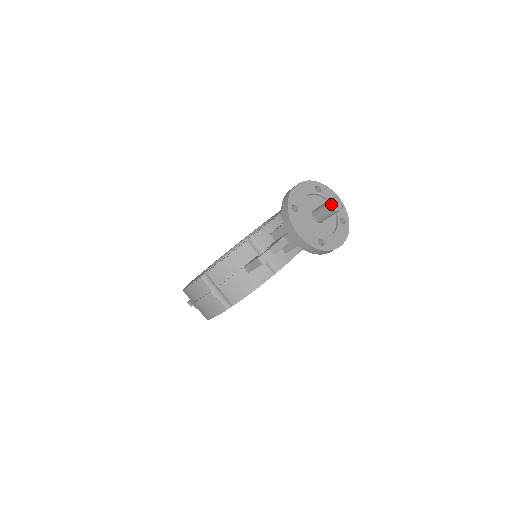
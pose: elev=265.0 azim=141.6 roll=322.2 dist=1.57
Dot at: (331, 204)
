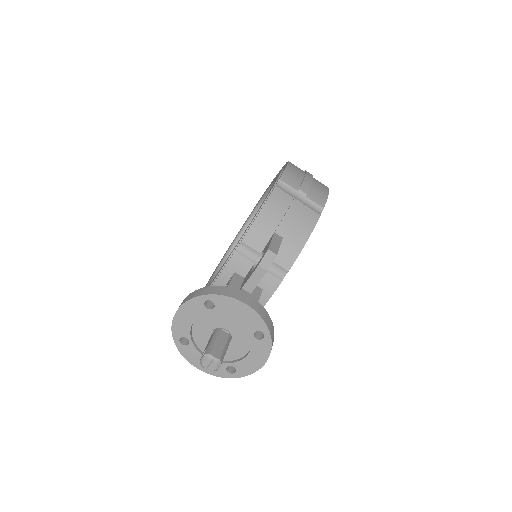
Dot at: (202, 366)
